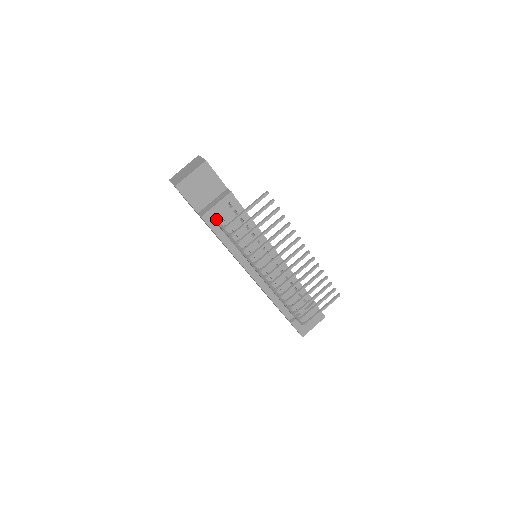
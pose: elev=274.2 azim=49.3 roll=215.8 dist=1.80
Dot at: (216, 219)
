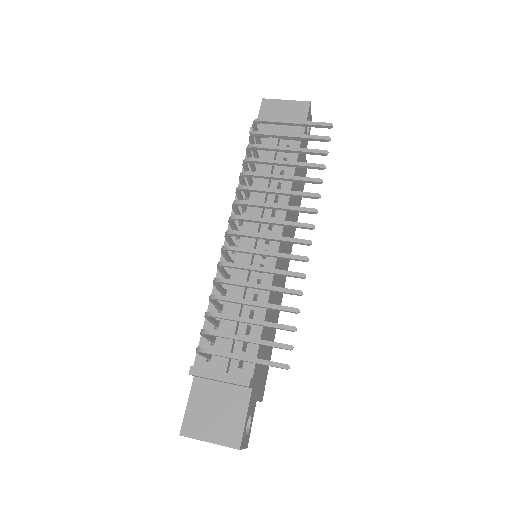
Dot at: occluded
